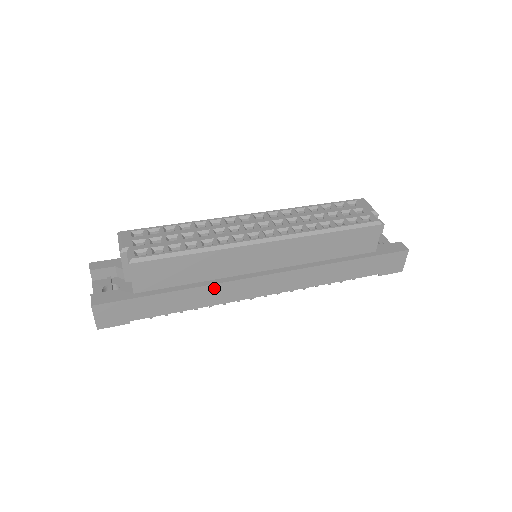
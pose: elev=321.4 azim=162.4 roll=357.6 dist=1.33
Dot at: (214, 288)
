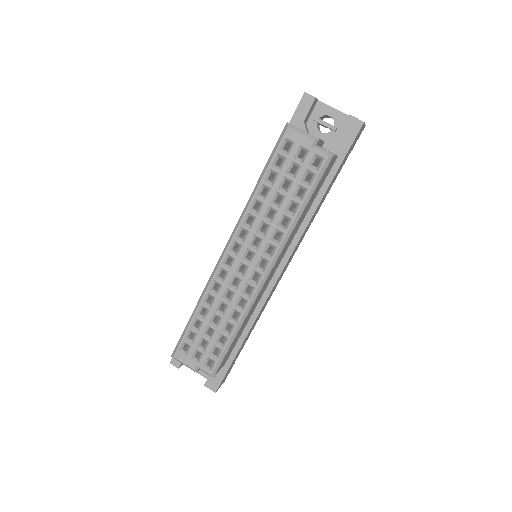
Dot at: occluded
